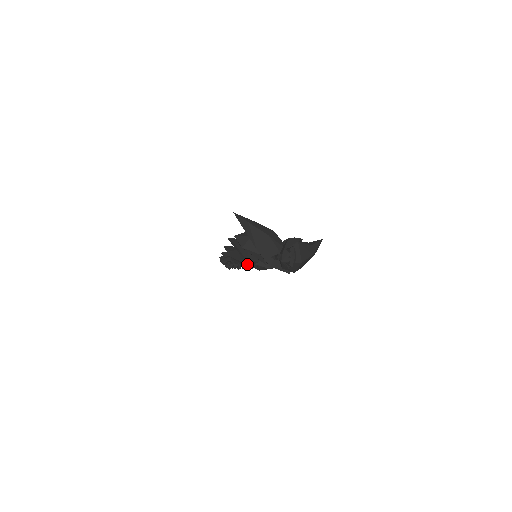
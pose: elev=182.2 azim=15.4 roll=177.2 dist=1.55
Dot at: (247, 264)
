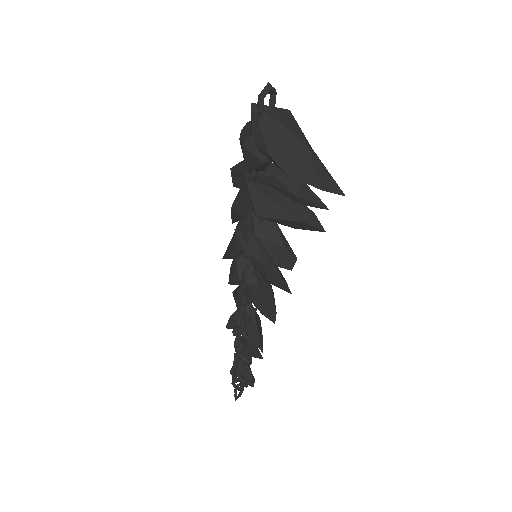
Dot at: (236, 244)
